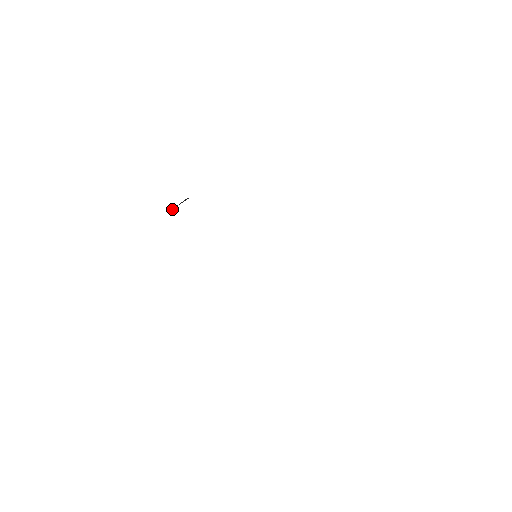
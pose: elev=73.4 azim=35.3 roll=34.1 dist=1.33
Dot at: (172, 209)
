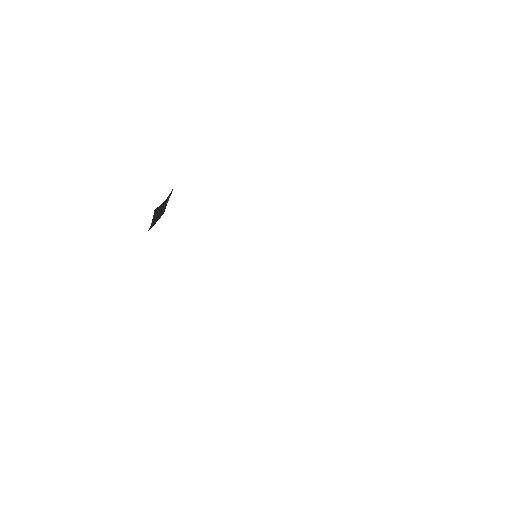
Dot at: (154, 219)
